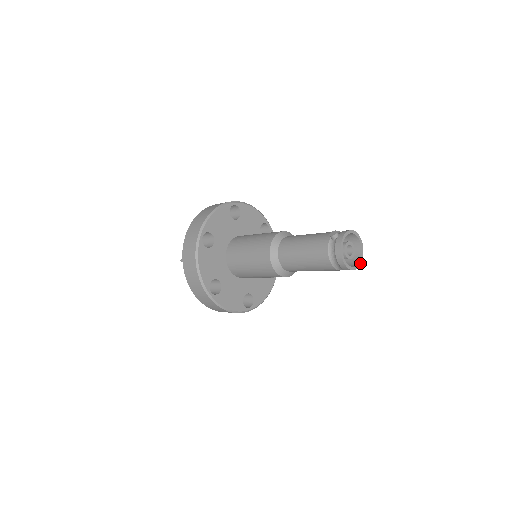
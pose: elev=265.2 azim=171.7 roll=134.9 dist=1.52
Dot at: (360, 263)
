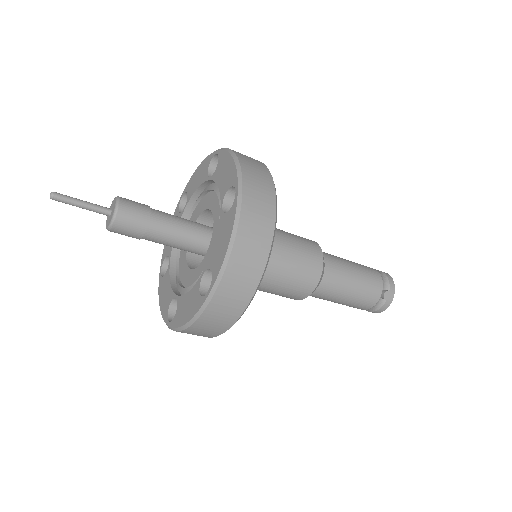
Dot at: occluded
